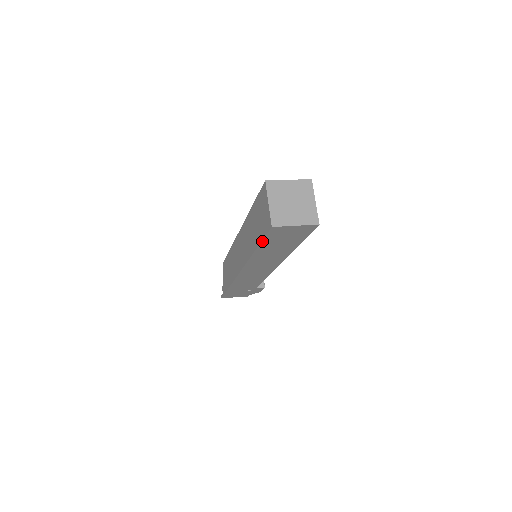
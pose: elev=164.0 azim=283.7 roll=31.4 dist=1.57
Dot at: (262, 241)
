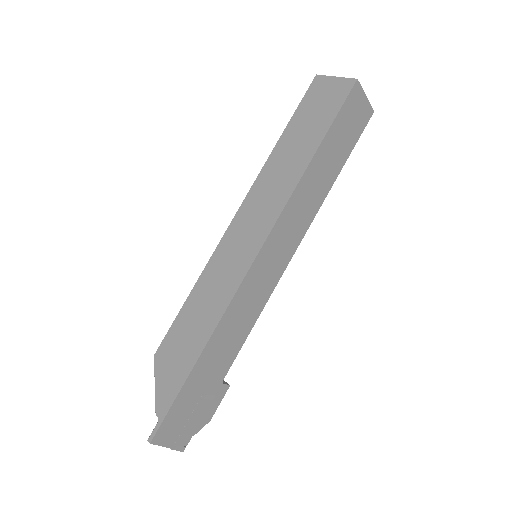
Dot at: (333, 121)
